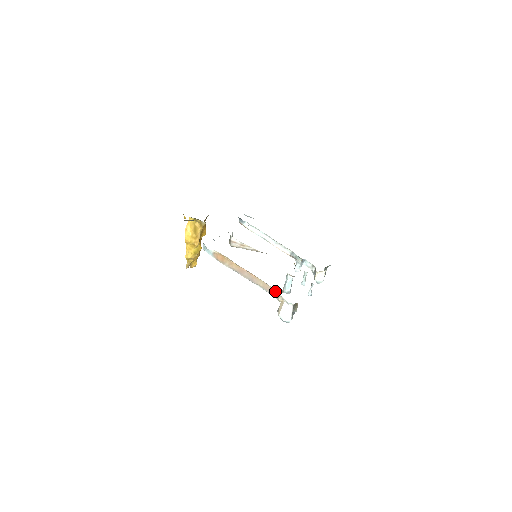
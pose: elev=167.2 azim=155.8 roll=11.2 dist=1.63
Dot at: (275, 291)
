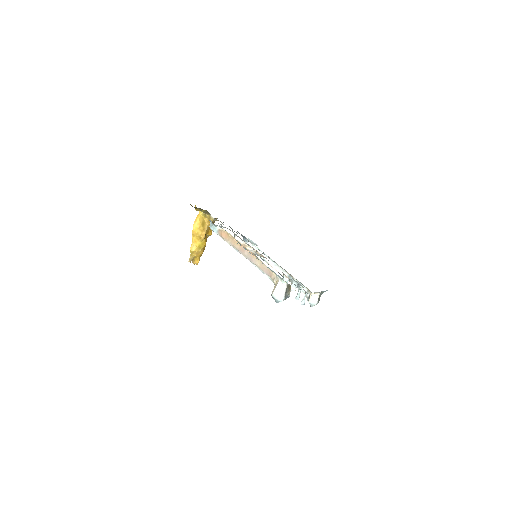
Dot at: (271, 272)
